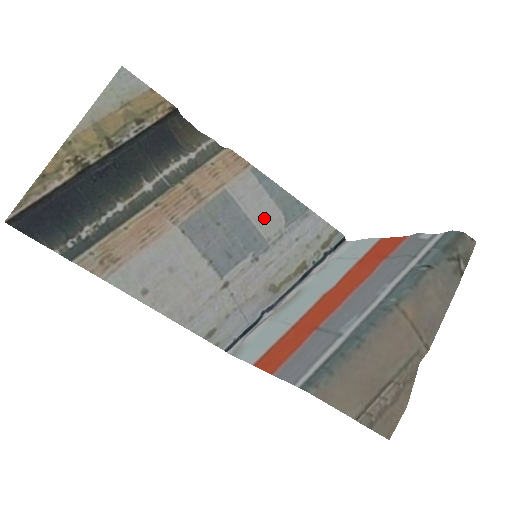
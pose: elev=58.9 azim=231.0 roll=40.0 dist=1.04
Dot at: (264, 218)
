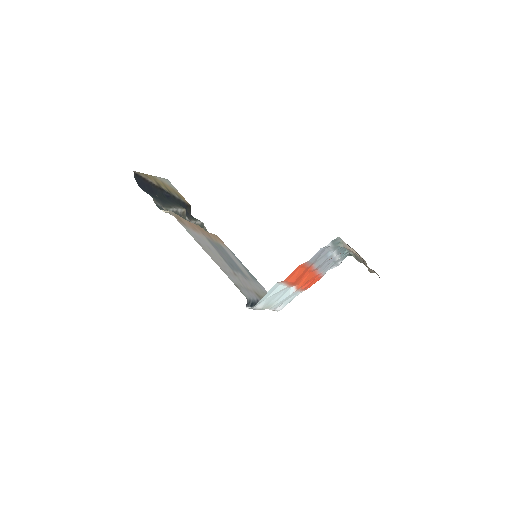
Dot at: (241, 267)
